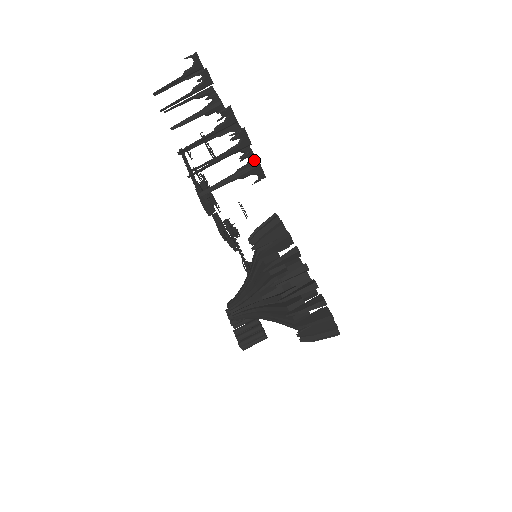
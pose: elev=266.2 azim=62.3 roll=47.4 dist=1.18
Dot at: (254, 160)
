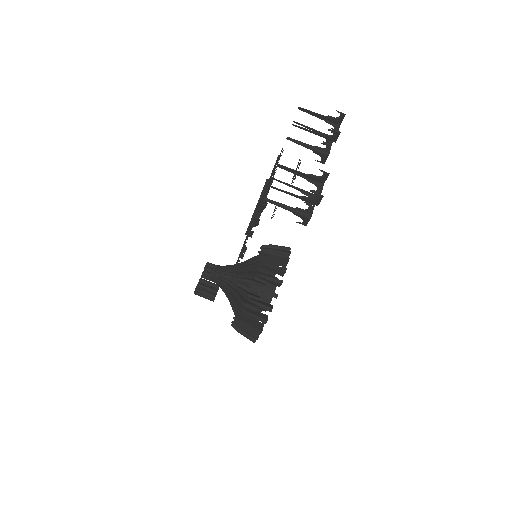
Dot at: (310, 212)
